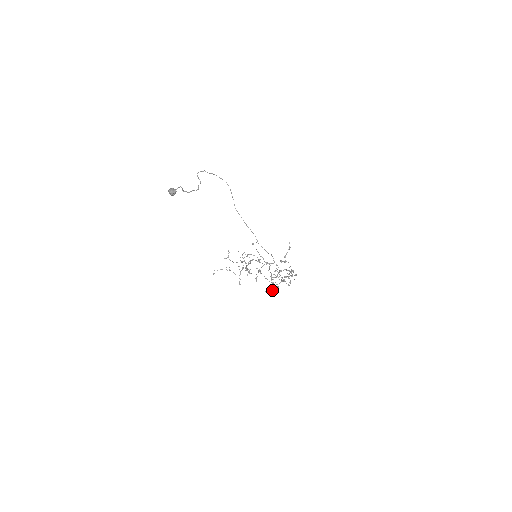
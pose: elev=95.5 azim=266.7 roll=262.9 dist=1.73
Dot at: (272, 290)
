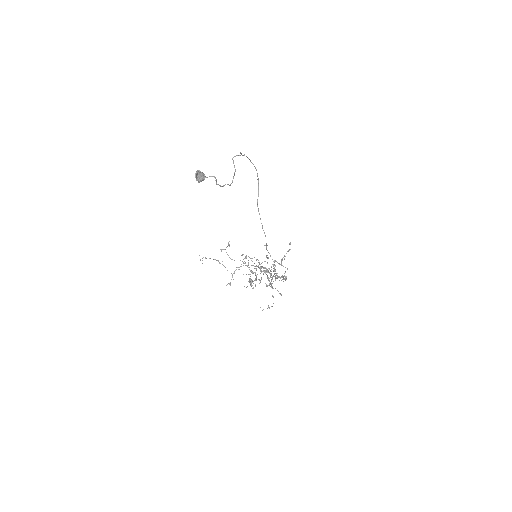
Dot at: occluded
